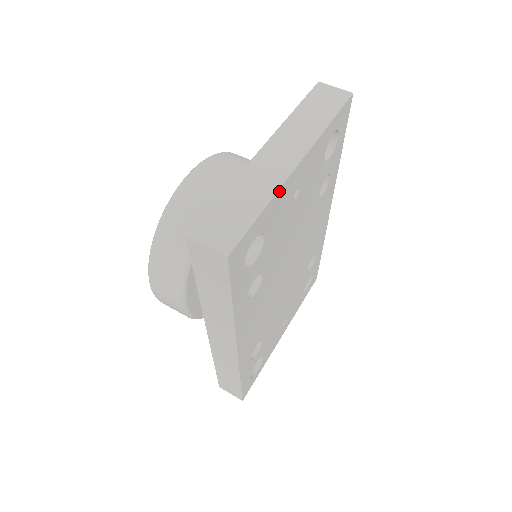
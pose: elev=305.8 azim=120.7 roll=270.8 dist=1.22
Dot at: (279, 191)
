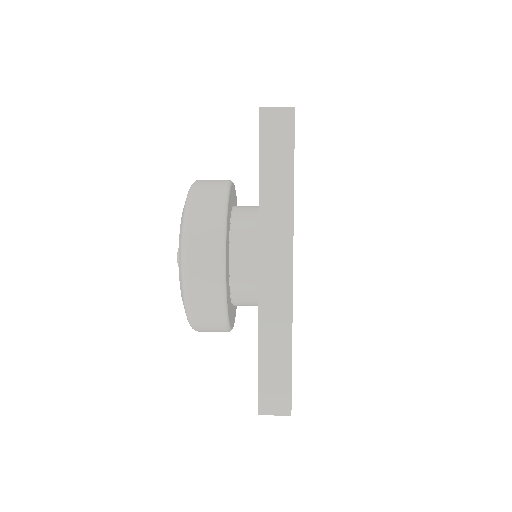
Dot at: occluded
